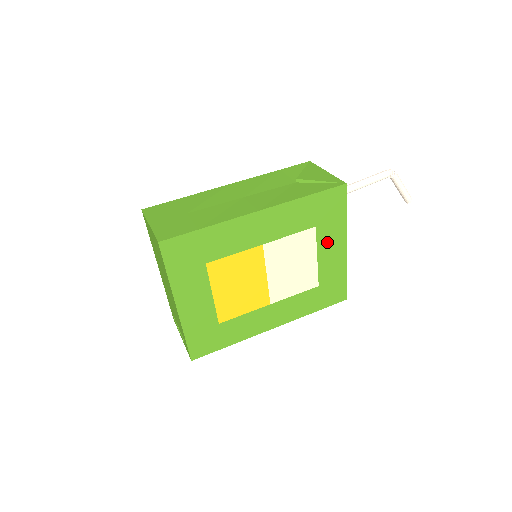
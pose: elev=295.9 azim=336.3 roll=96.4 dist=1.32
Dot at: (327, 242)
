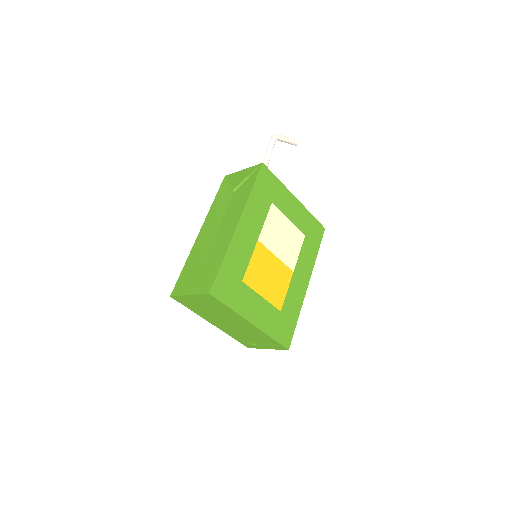
Dot at: (285, 206)
